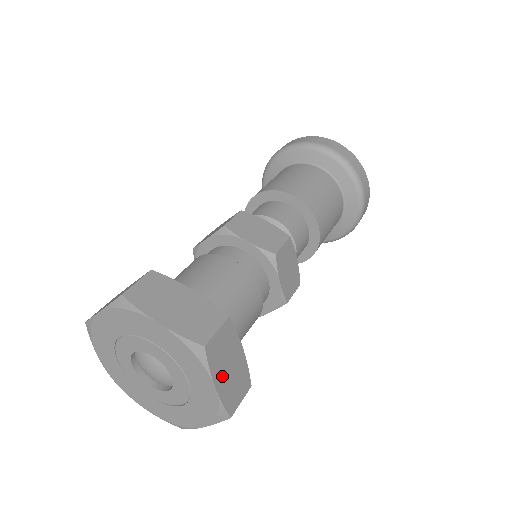
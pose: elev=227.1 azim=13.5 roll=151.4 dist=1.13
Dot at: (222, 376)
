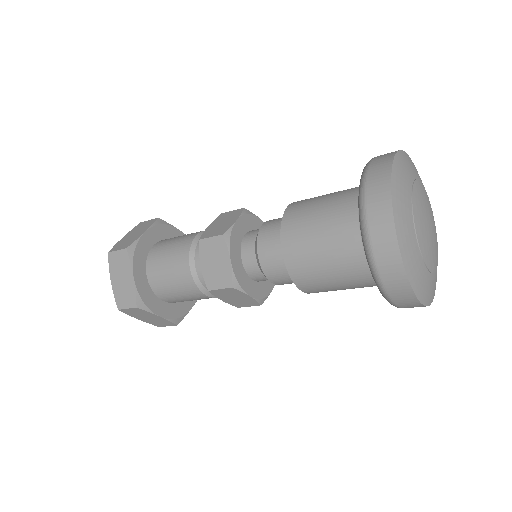
Dot at: (142, 318)
